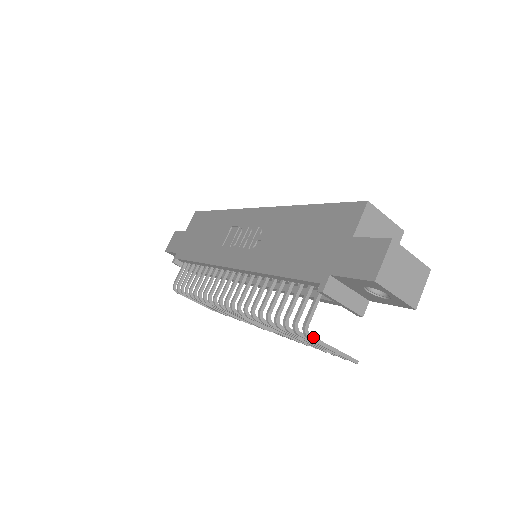
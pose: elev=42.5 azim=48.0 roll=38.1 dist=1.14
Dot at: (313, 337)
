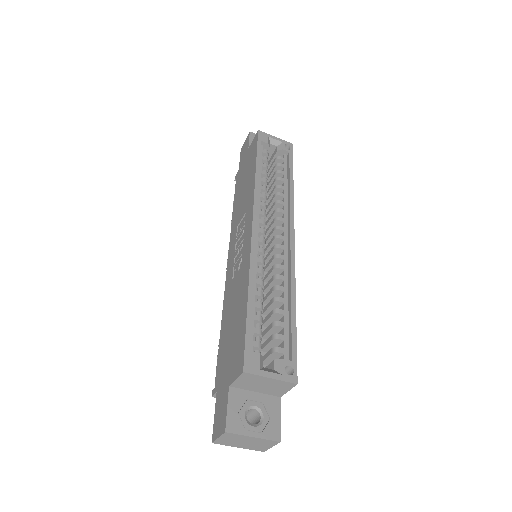
Dot at: occluded
